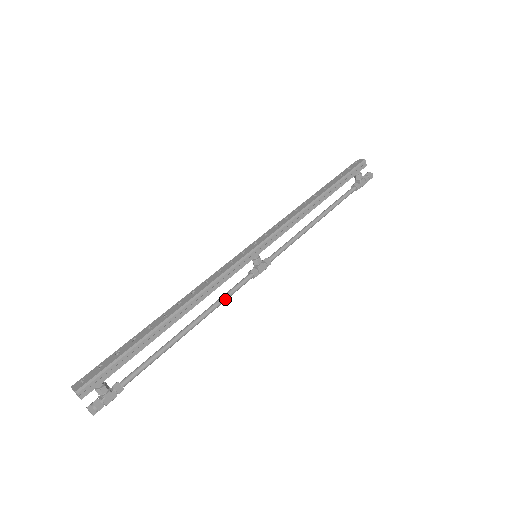
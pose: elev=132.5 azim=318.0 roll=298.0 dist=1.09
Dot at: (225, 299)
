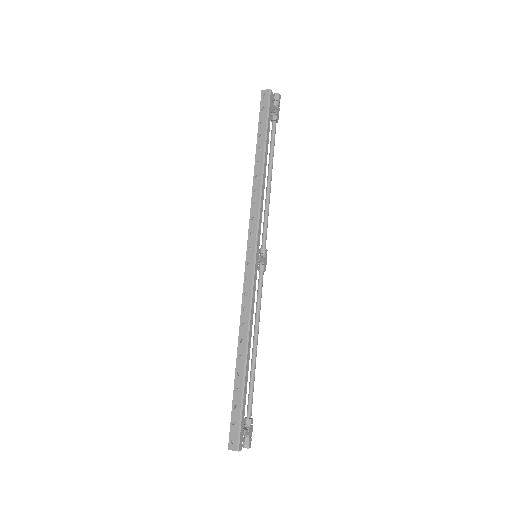
Dot at: (260, 306)
